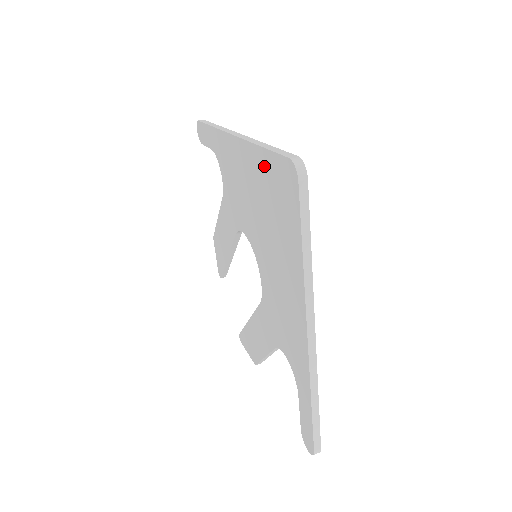
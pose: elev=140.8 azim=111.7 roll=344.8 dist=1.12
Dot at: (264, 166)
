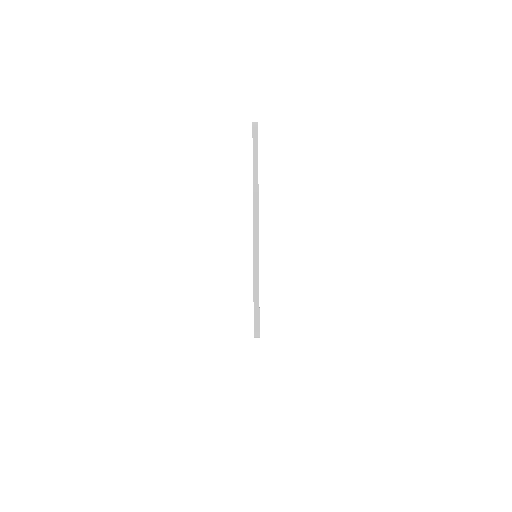
Dot at: occluded
